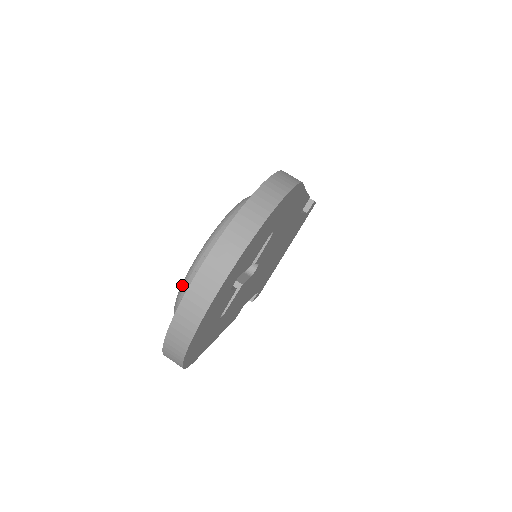
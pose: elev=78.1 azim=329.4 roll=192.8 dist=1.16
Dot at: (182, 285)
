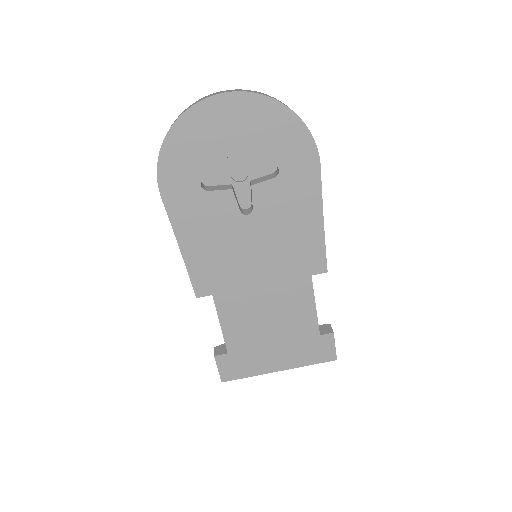
Dot at: occluded
